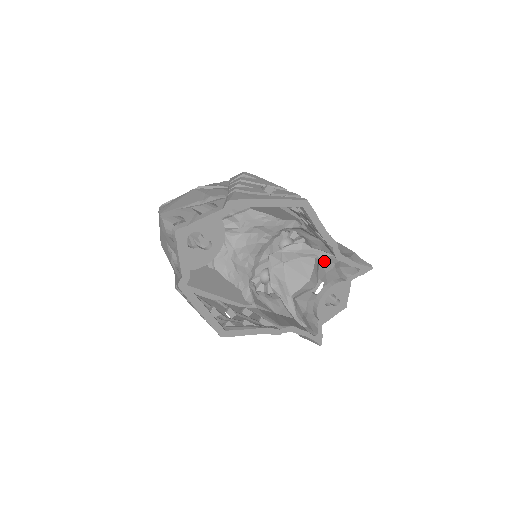
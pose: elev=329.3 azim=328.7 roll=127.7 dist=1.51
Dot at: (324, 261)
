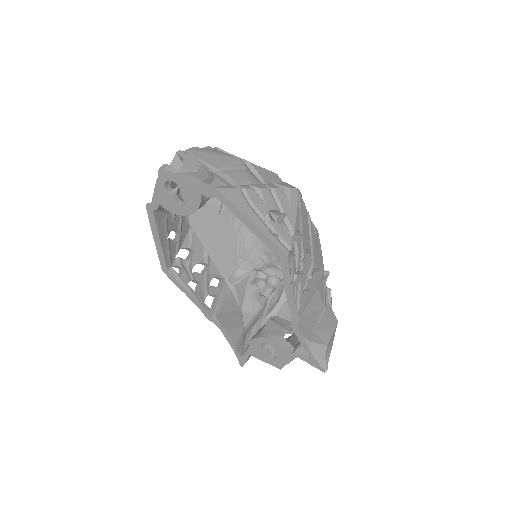
Dot at: occluded
